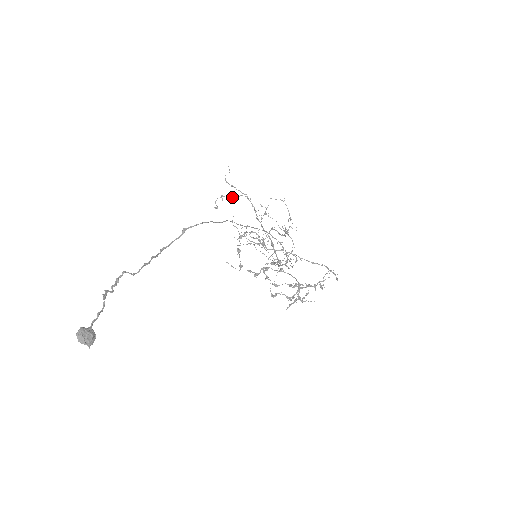
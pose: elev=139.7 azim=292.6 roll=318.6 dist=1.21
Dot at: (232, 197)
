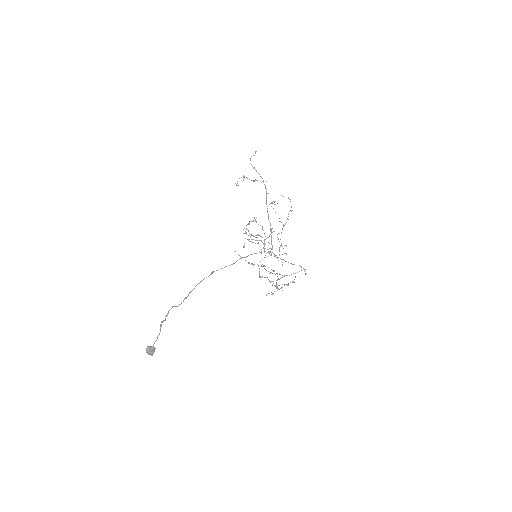
Dot at: (252, 180)
